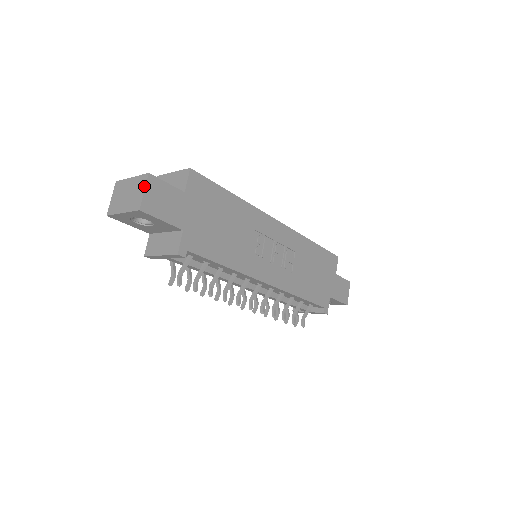
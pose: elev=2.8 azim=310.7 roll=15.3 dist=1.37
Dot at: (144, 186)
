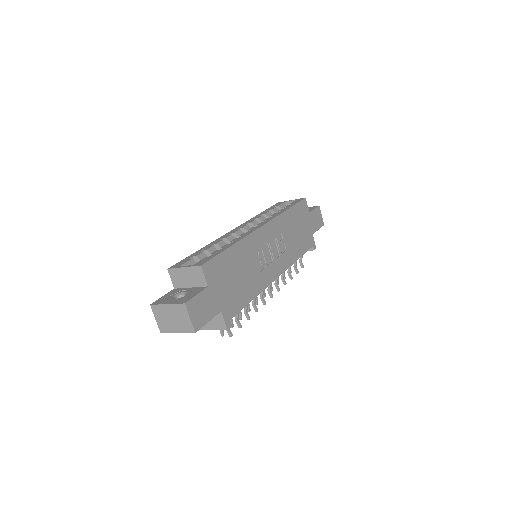
Dot at: (187, 314)
